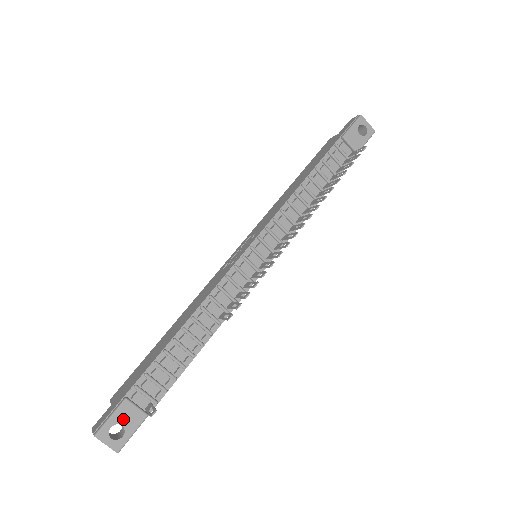
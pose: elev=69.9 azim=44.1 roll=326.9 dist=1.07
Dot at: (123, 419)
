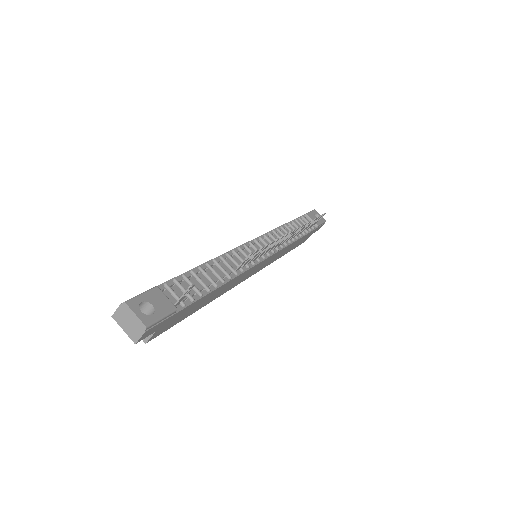
Dot at: (154, 301)
